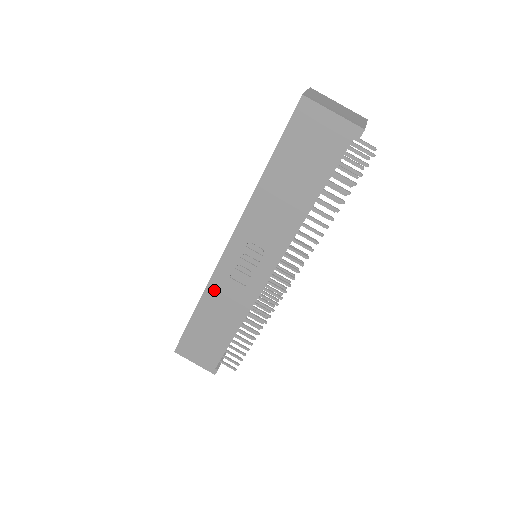
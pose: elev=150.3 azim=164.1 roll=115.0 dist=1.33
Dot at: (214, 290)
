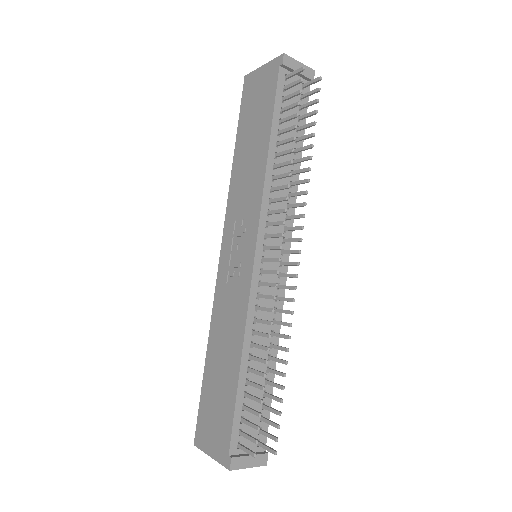
Dot at: (217, 312)
